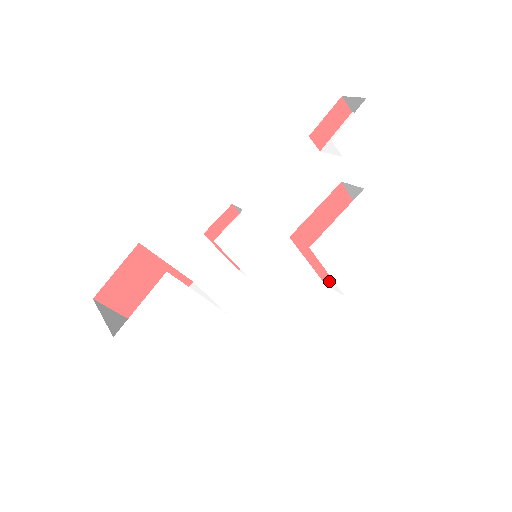
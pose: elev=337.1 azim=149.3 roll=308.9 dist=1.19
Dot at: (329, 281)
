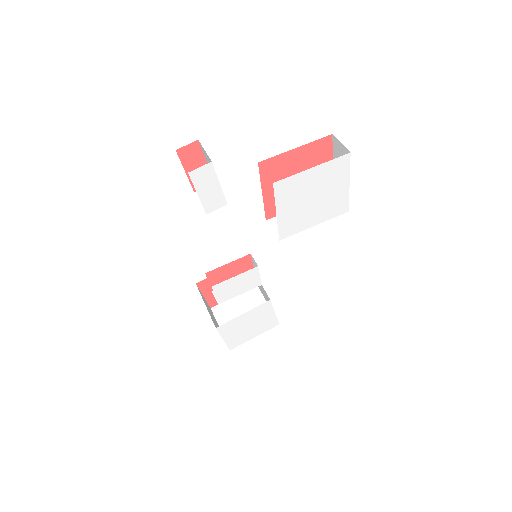
Dot at: occluded
